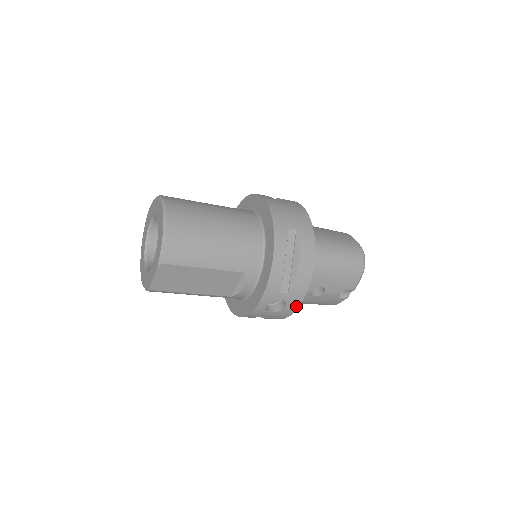
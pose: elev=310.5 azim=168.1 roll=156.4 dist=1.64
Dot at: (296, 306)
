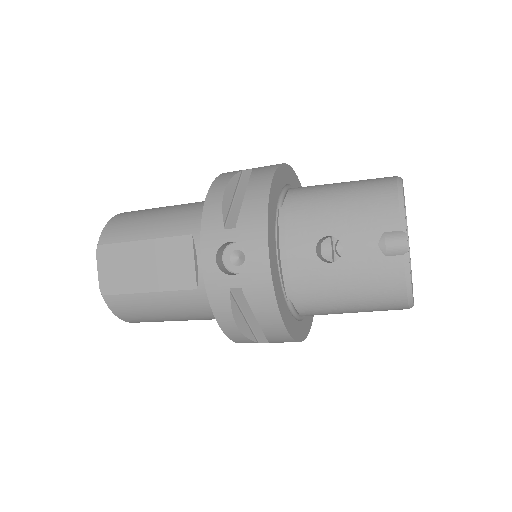
Dot at: (264, 251)
